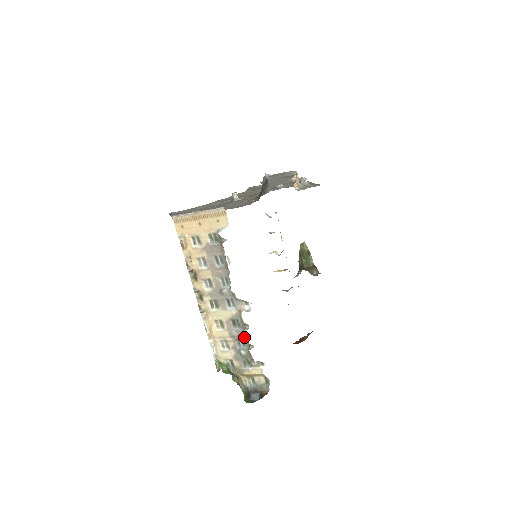
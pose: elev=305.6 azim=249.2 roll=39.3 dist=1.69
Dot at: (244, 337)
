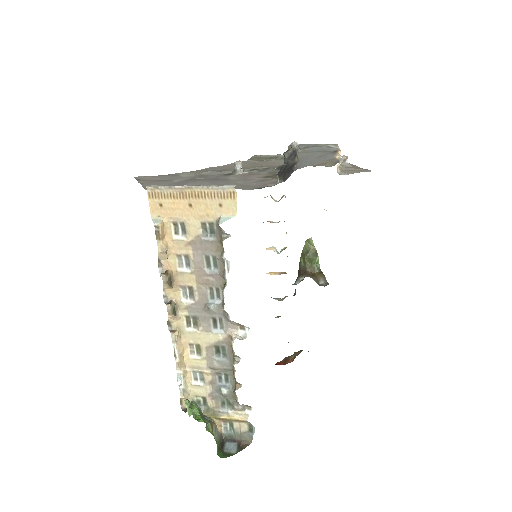
Dot at: (230, 371)
